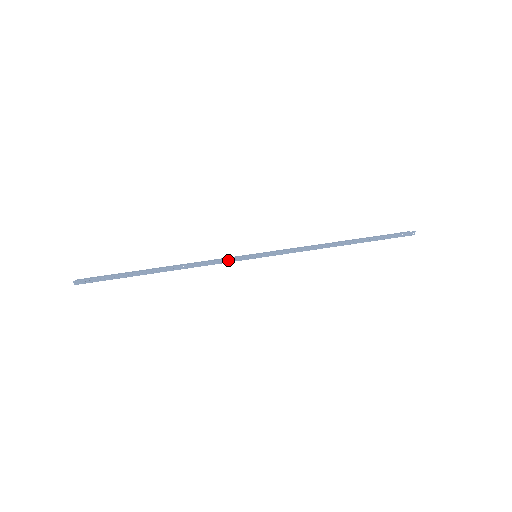
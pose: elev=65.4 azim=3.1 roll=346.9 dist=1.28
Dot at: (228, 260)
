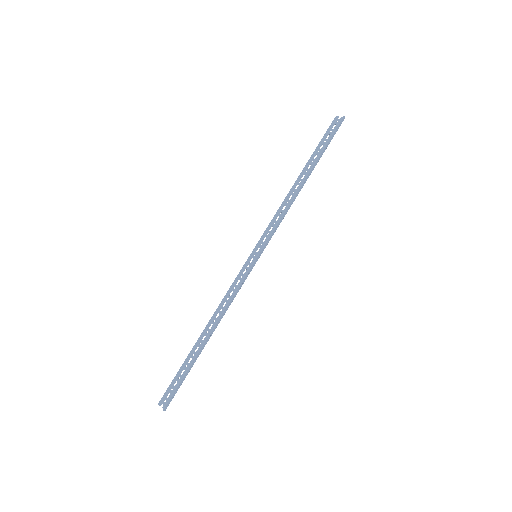
Dot at: (243, 282)
